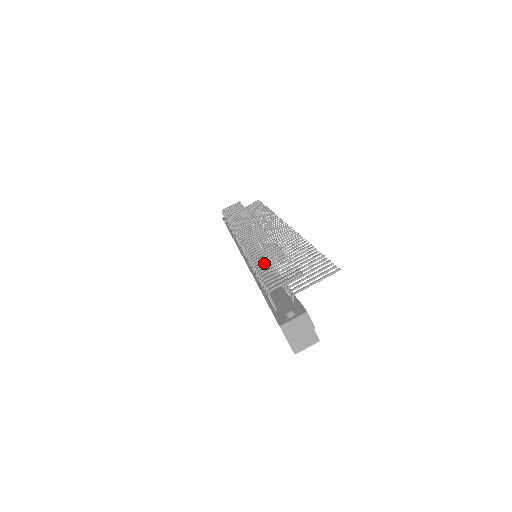
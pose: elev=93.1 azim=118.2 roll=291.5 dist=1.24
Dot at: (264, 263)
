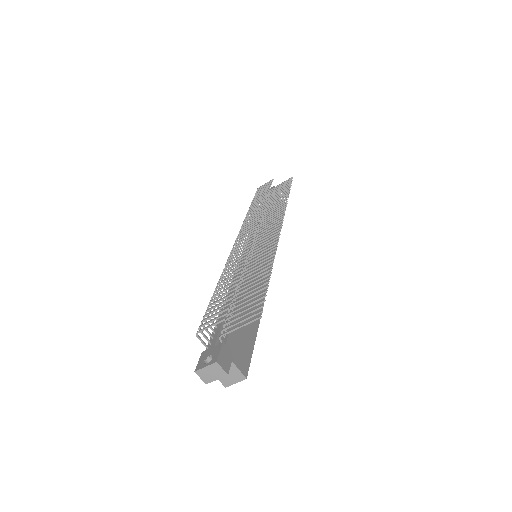
Dot at: (221, 289)
